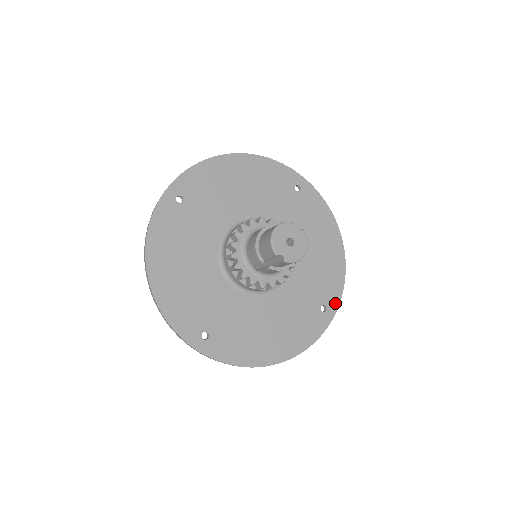
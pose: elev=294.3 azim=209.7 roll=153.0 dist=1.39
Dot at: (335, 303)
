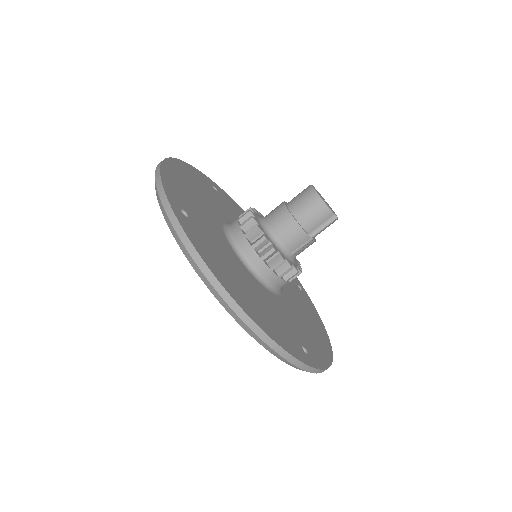
Dot at: (298, 281)
